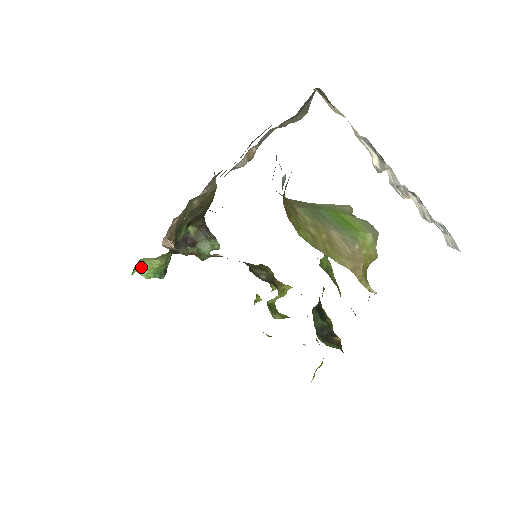
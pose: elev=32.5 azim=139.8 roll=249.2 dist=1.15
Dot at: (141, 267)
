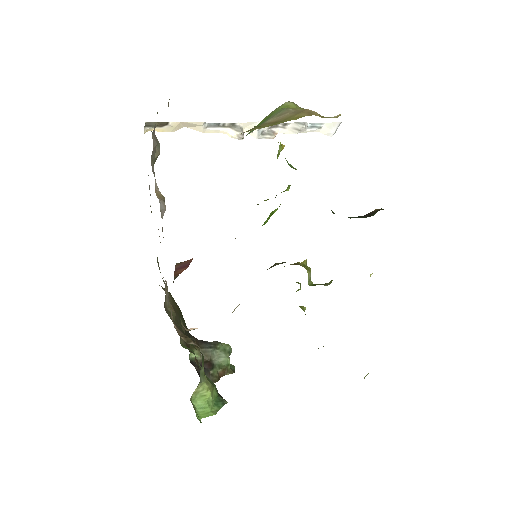
Dot at: (199, 411)
